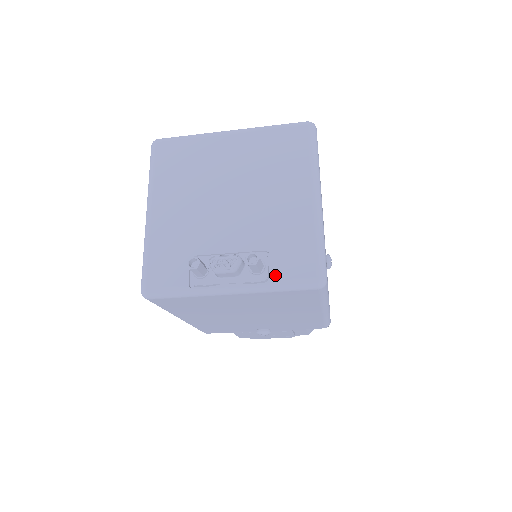
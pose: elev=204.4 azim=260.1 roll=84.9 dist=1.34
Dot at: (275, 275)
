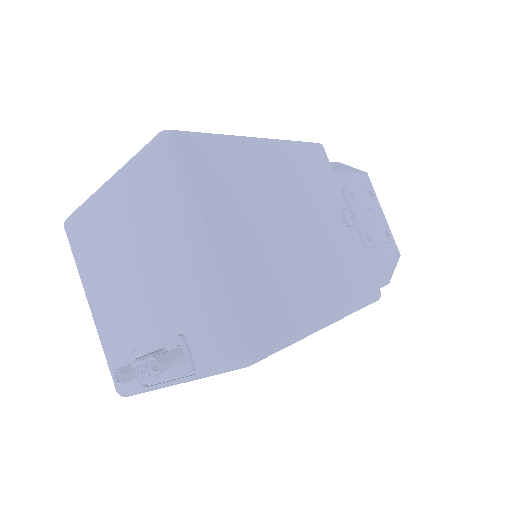
Dot at: (198, 362)
